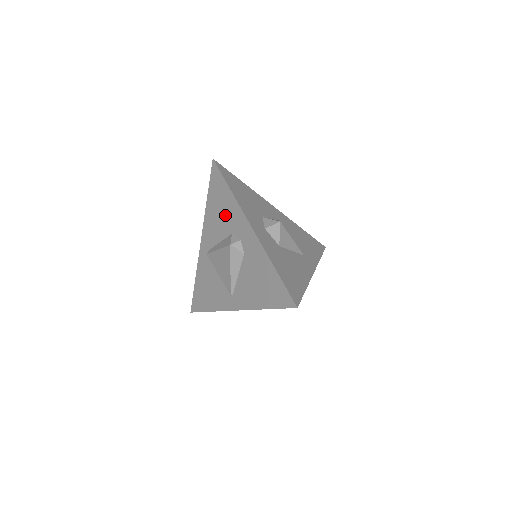
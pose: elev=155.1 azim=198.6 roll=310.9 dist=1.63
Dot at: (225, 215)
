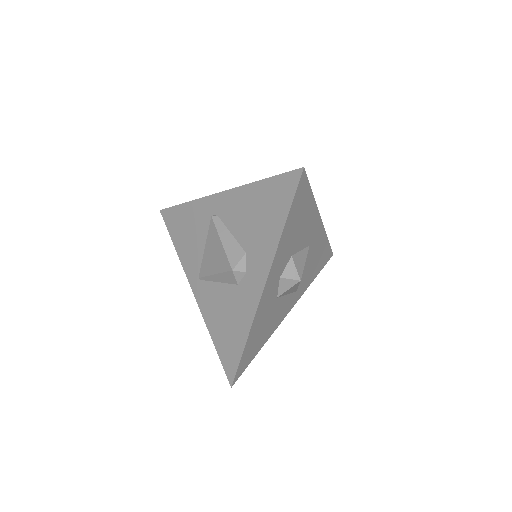
Dot at: (257, 230)
